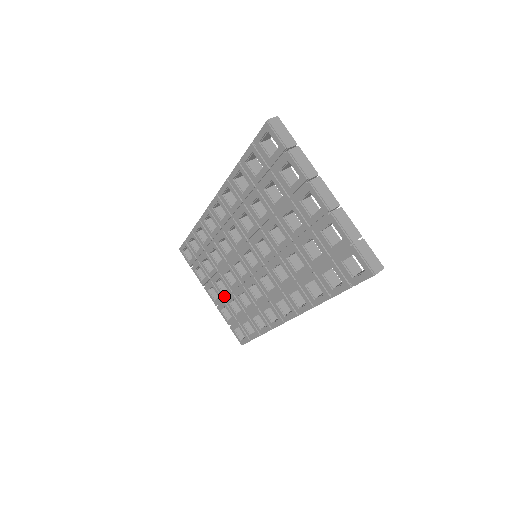
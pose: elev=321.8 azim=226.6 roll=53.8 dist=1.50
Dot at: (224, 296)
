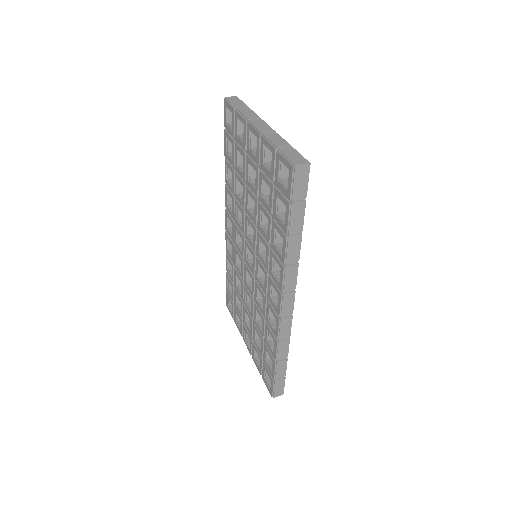
Dot at: (251, 333)
